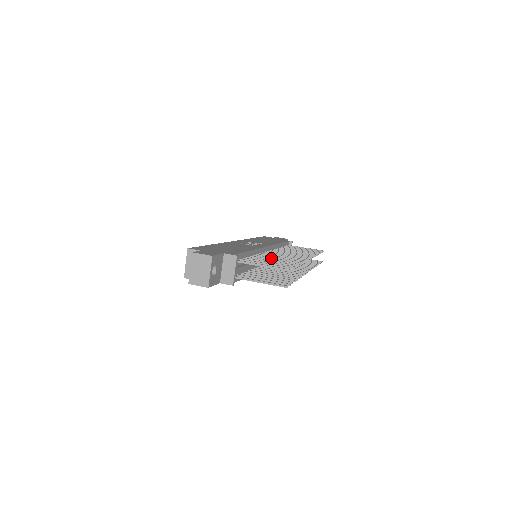
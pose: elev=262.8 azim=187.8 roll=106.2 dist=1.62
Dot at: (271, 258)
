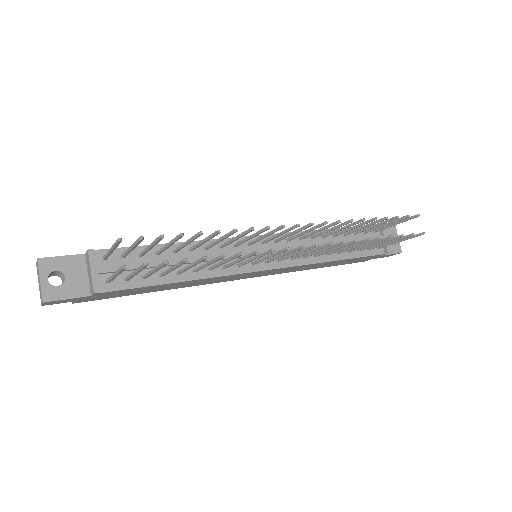
Dot at: (199, 243)
